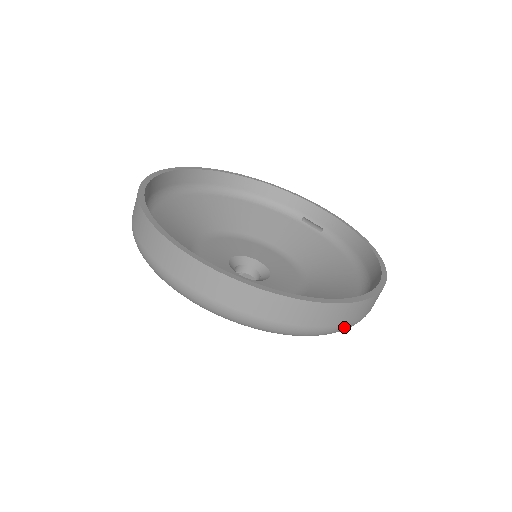
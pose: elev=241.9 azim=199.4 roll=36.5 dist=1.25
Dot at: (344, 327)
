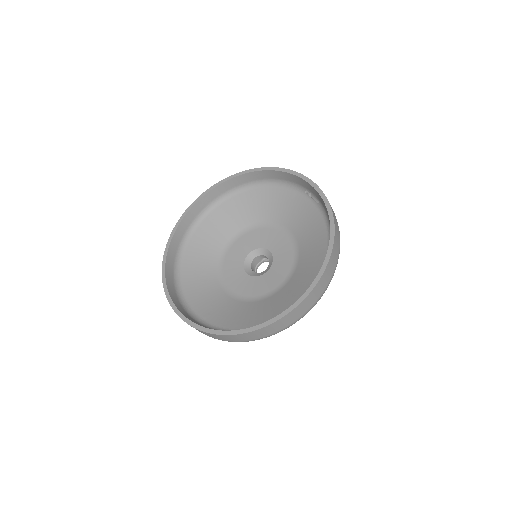
Dot at: (279, 331)
